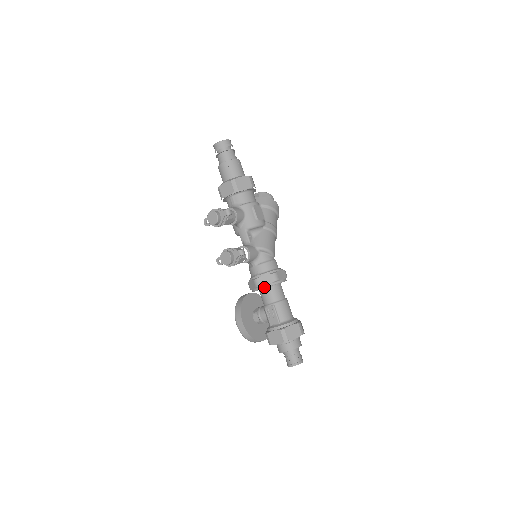
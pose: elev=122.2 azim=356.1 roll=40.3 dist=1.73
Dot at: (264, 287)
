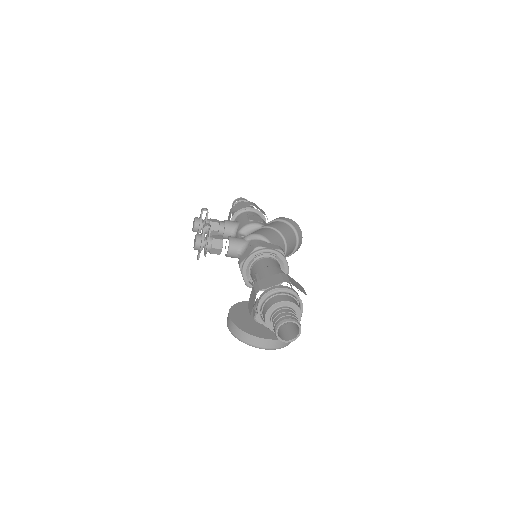
Dot at: (245, 261)
